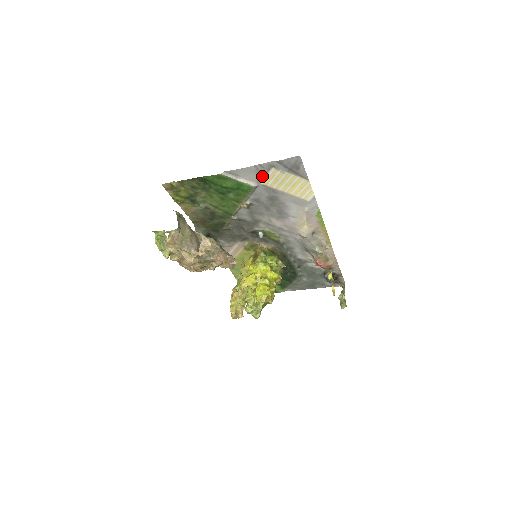
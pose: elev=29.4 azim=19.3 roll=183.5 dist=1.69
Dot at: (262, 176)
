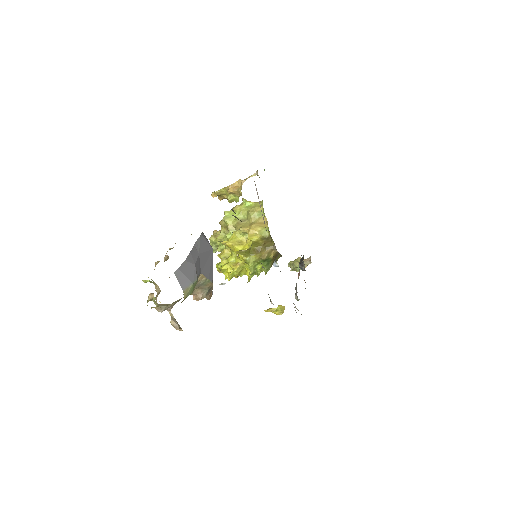
Dot at: occluded
